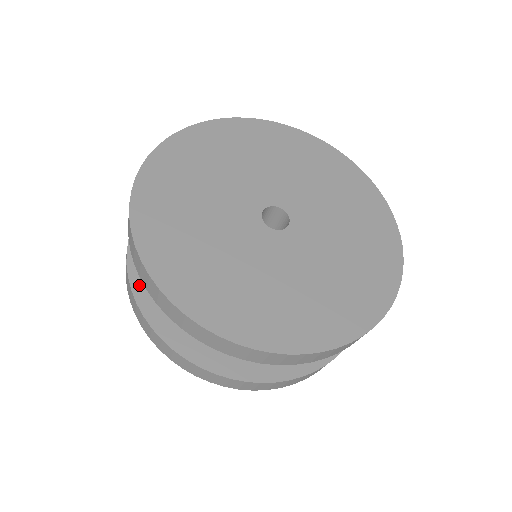
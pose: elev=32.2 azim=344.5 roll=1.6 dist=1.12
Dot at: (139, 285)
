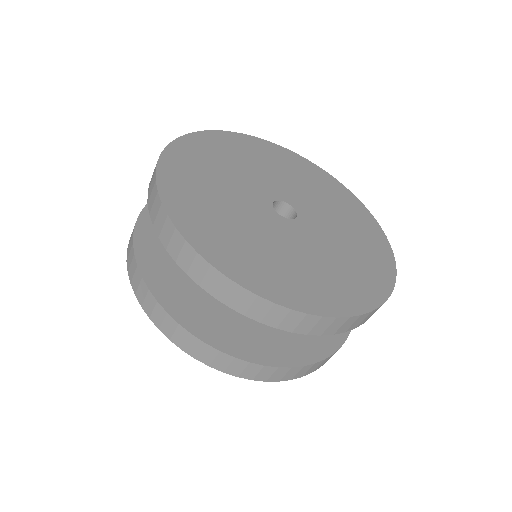
Dot at: (147, 217)
